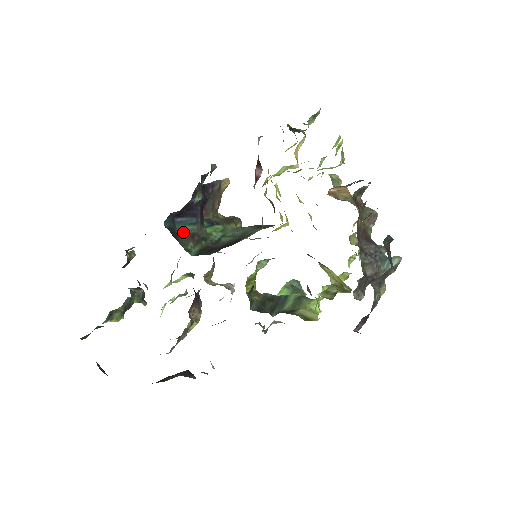
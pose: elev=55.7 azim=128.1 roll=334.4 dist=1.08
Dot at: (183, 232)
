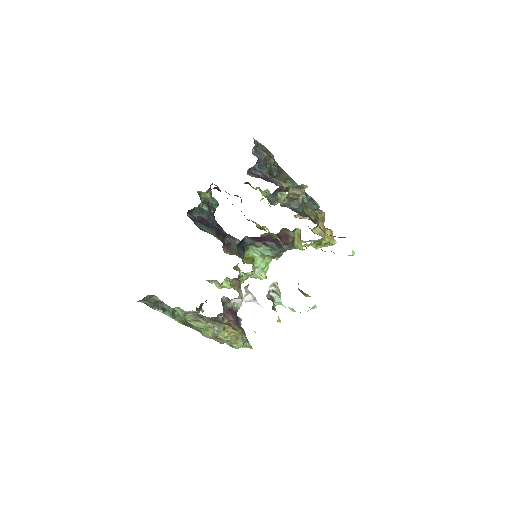
Dot at: (201, 229)
